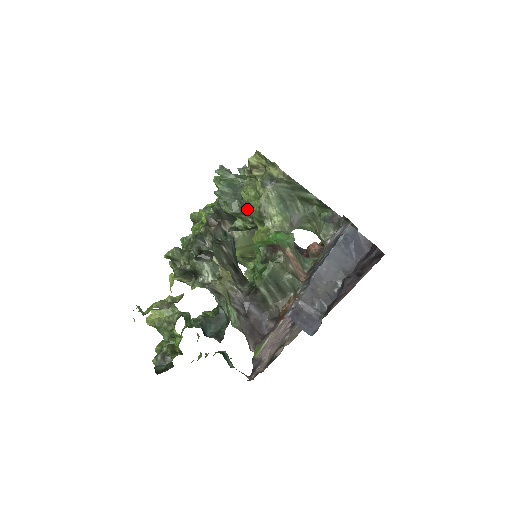
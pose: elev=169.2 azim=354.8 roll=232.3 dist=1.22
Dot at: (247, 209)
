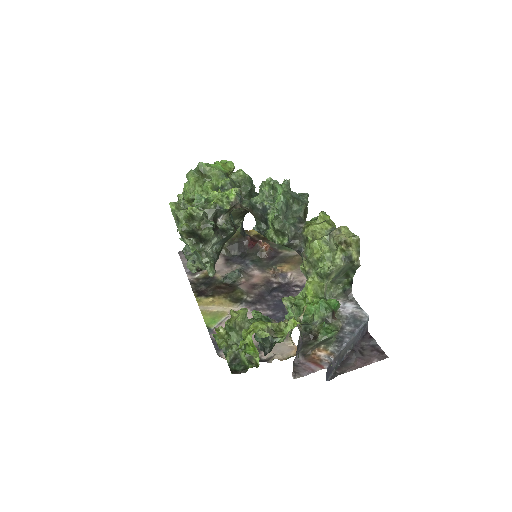
Dot at: (313, 257)
